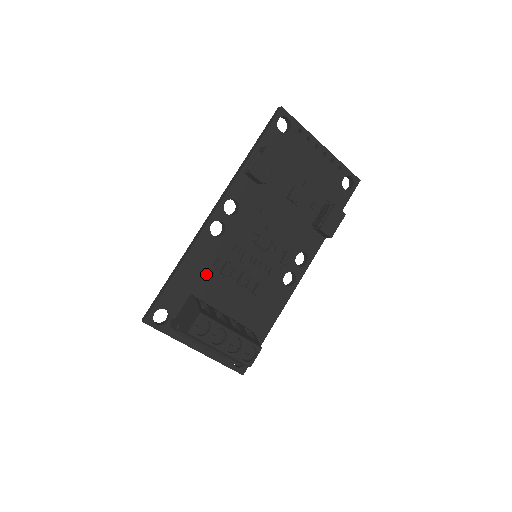
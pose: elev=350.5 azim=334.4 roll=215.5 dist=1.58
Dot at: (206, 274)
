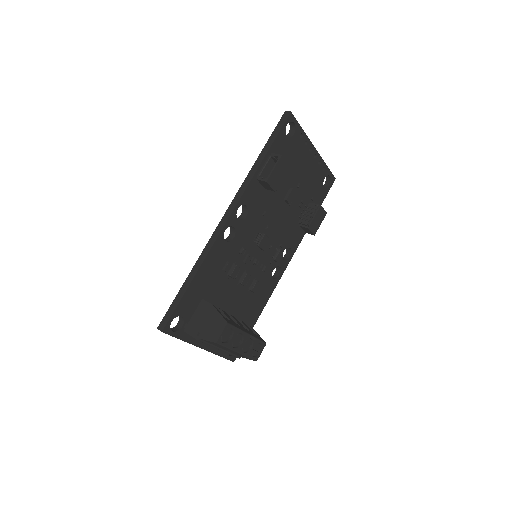
Dot at: (216, 278)
